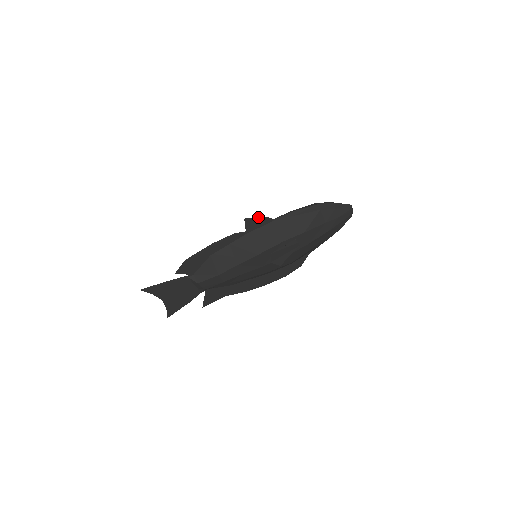
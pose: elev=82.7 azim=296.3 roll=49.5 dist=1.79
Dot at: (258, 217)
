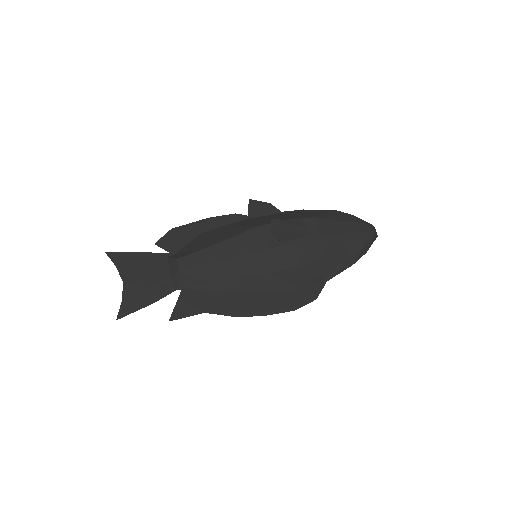
Dot at: (264, 203)
